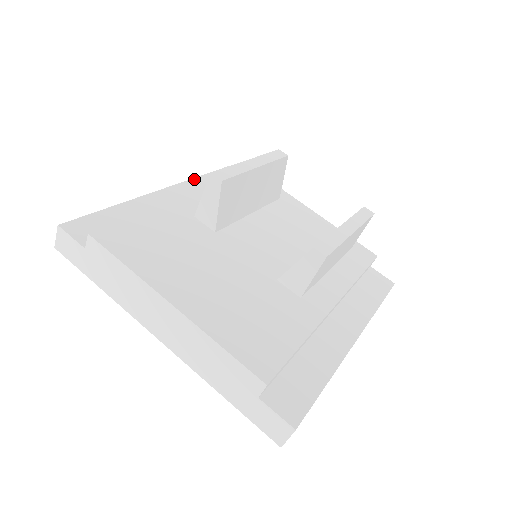
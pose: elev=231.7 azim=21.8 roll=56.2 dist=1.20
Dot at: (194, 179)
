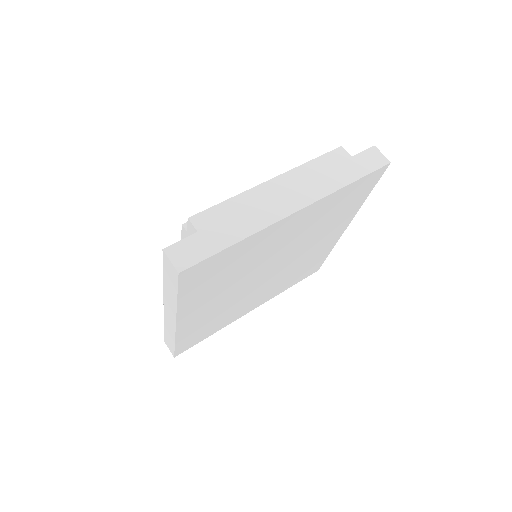
Dot at: occluded
